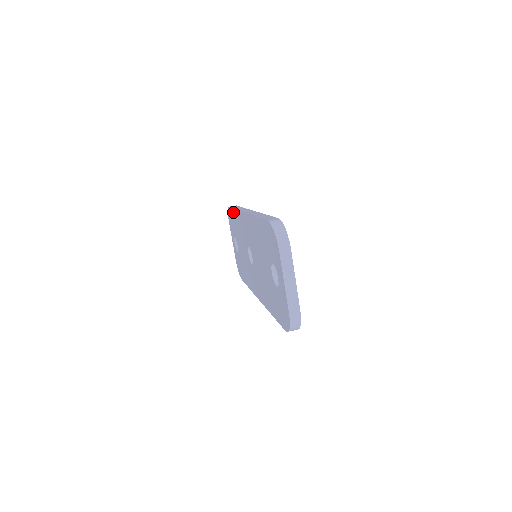
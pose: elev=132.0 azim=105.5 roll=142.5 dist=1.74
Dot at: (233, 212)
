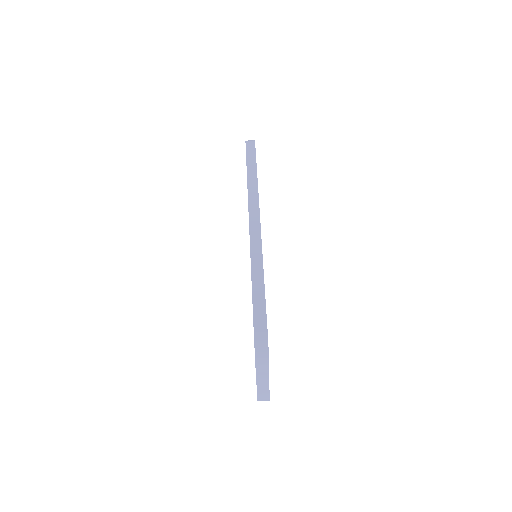
Dot at: occluded
